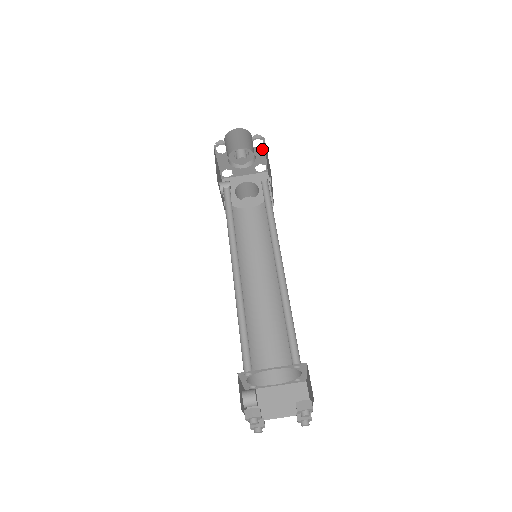
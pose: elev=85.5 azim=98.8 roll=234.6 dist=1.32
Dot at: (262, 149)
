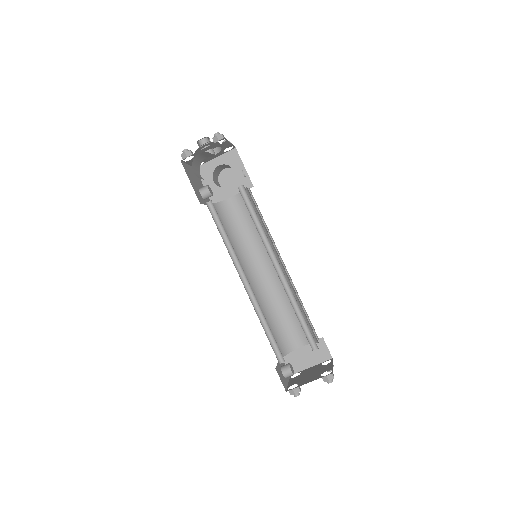
Dot at: (225, 142)
